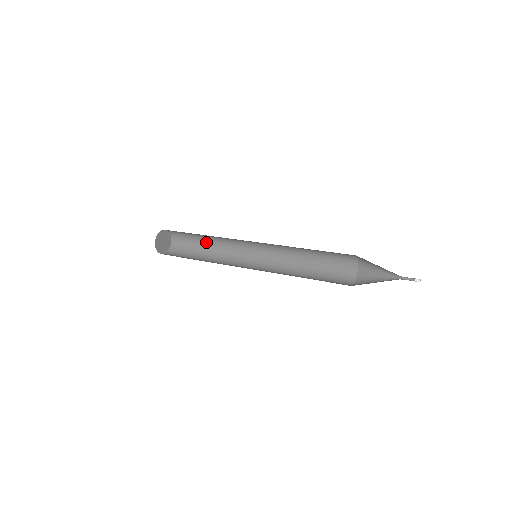
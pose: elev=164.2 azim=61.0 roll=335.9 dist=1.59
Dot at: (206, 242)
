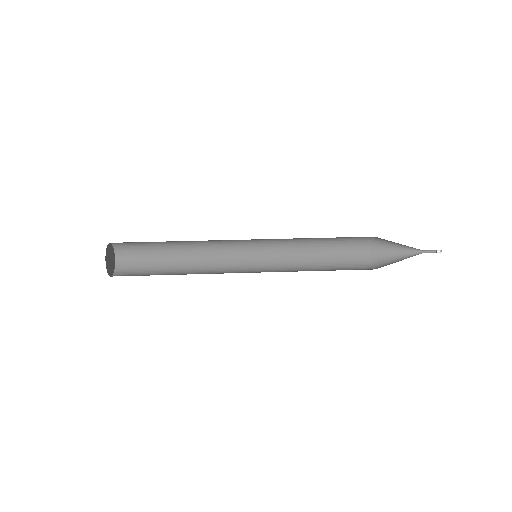
Dot at: (172, 248)
